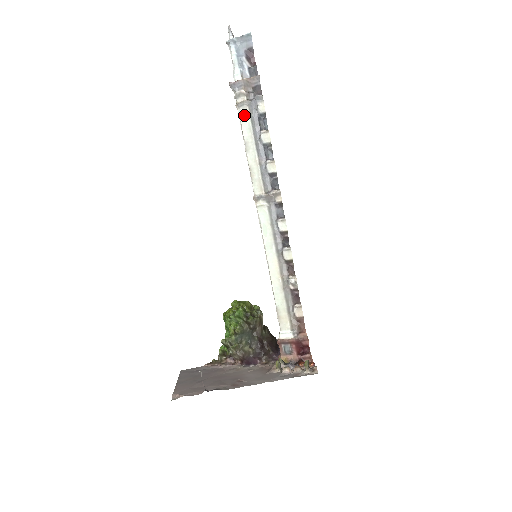
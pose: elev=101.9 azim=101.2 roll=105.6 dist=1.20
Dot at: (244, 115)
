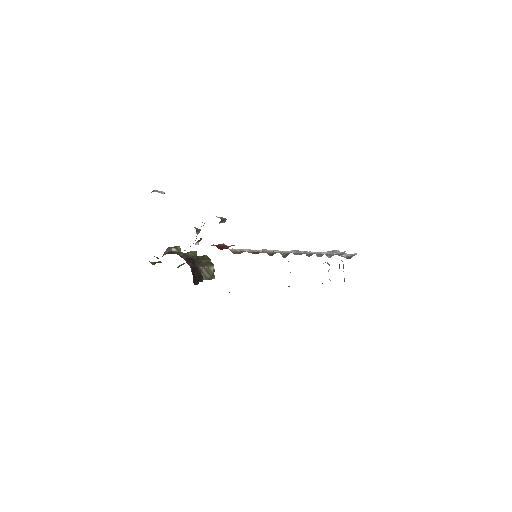
Dot at: occluded
